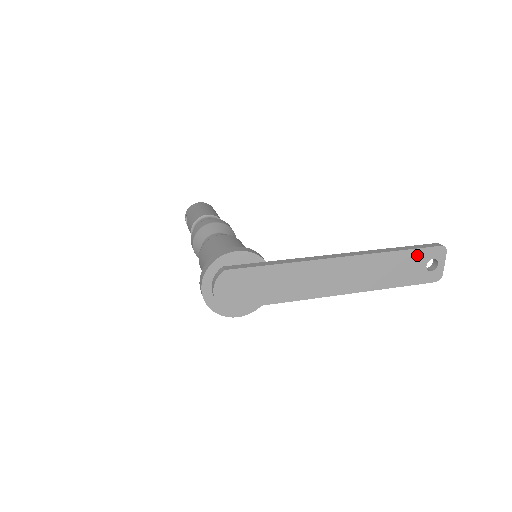
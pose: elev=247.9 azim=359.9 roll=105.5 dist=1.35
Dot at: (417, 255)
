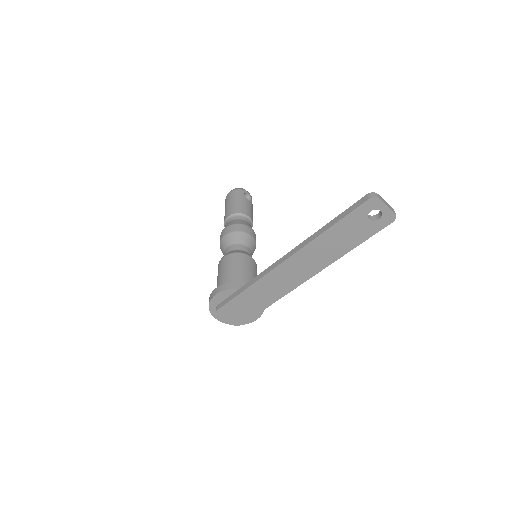
Dot at: (351, 219)
